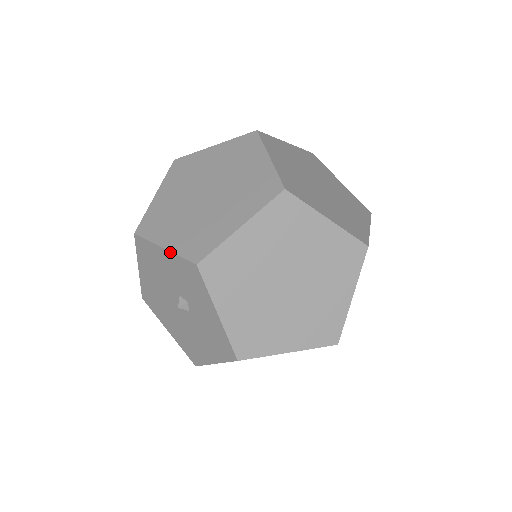
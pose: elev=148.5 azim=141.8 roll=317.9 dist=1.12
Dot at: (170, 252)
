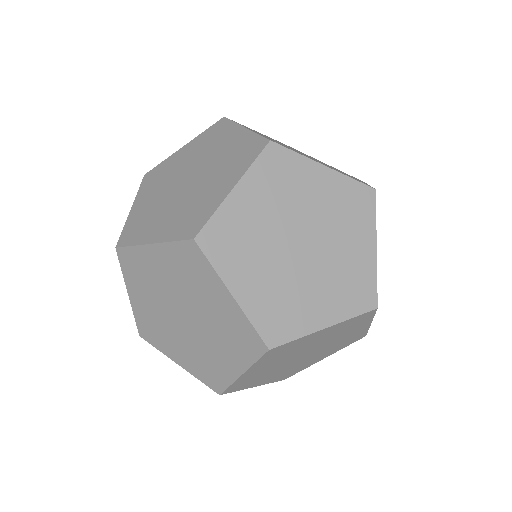
Dot at: (128, 217)
